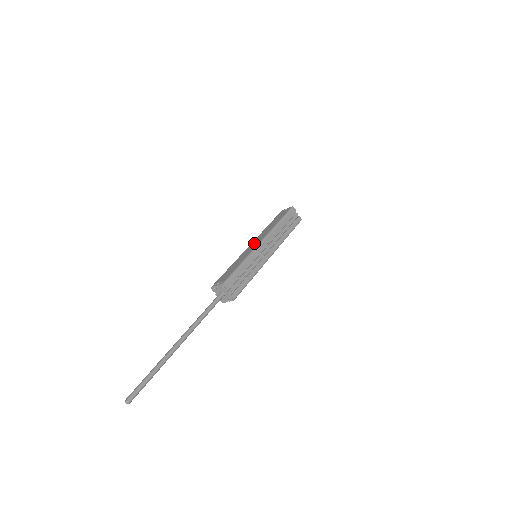
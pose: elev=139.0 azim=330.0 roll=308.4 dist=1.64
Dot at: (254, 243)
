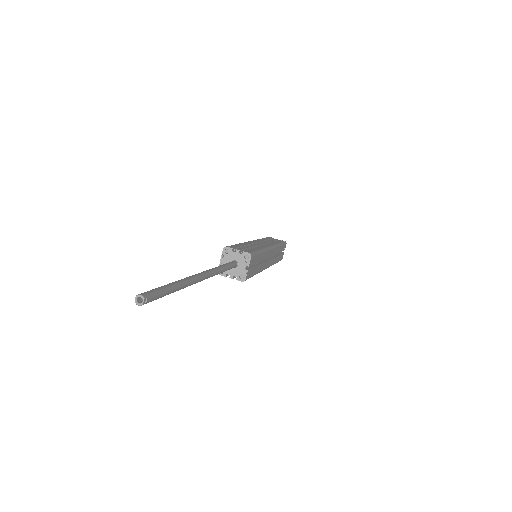
Dot at: occluded
